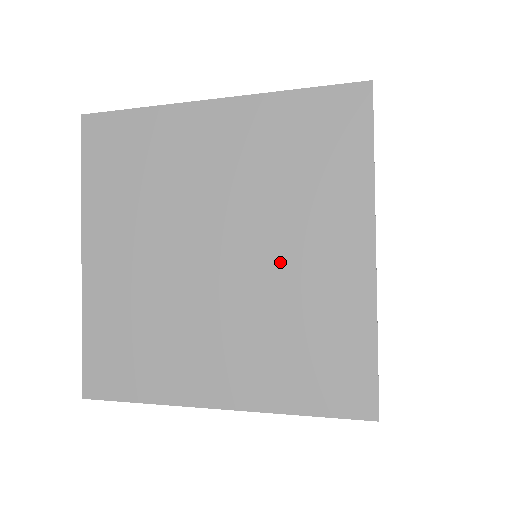
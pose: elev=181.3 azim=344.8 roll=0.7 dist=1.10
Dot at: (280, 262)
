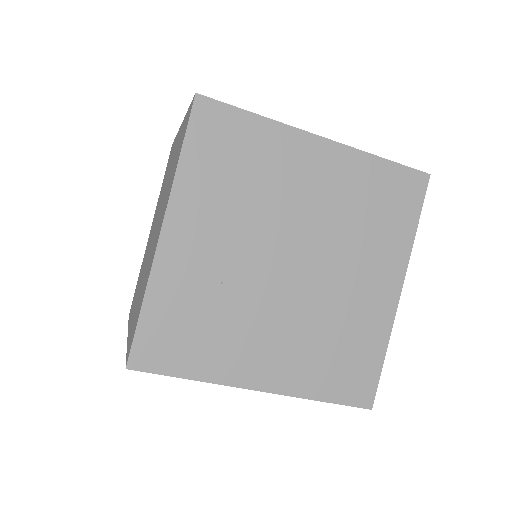
Dot at: occluded
